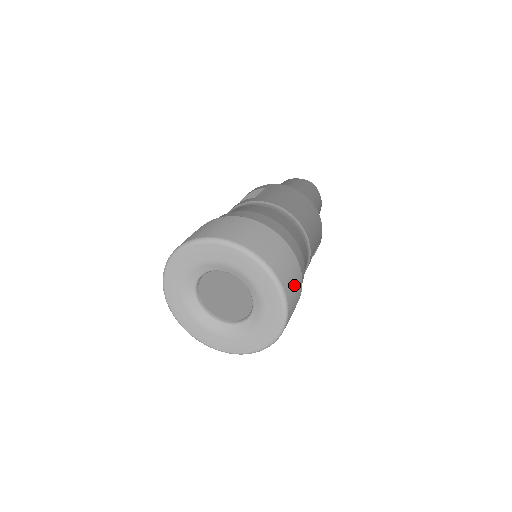
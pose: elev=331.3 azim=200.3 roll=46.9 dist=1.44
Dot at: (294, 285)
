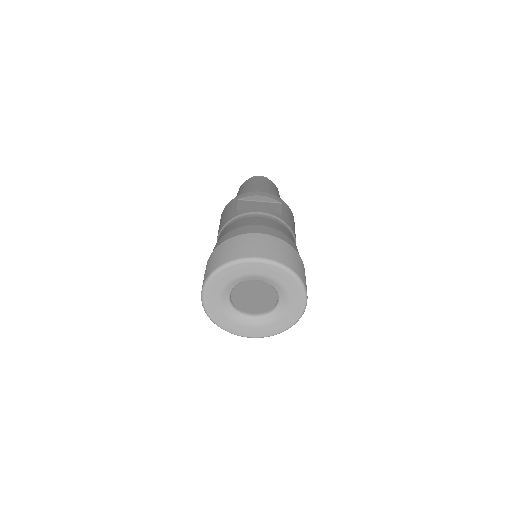
Dot at: occluded
